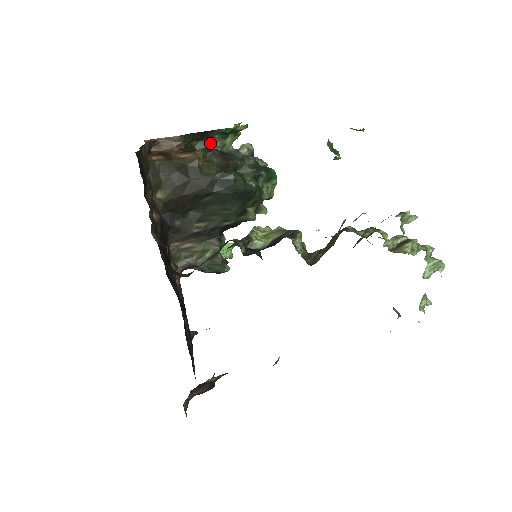
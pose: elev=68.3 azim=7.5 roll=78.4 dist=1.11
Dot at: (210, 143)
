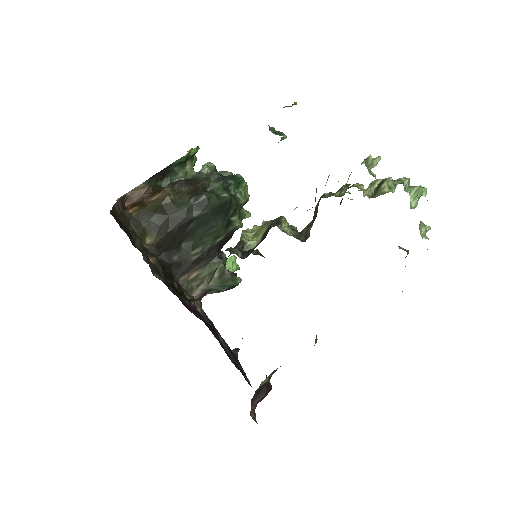
Dot at: (173, 177)
